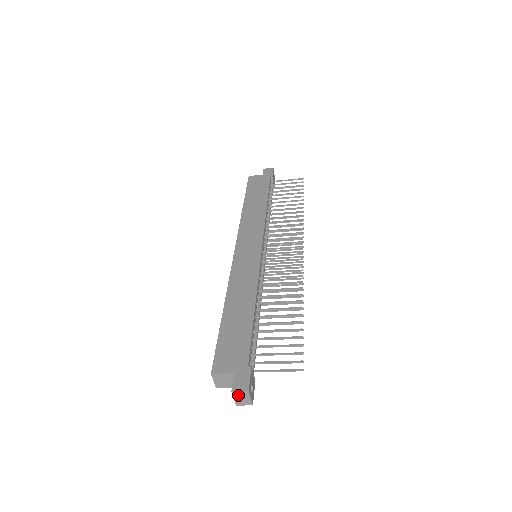
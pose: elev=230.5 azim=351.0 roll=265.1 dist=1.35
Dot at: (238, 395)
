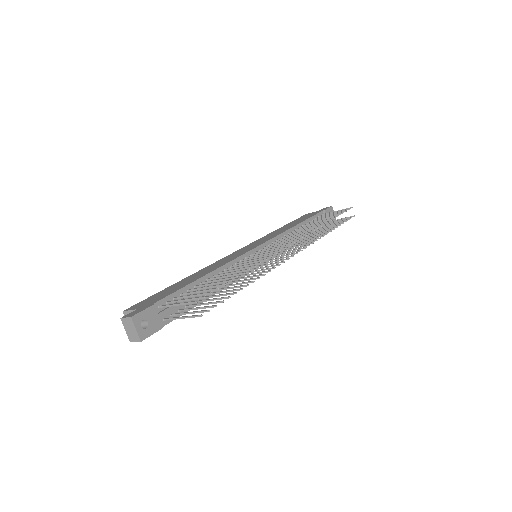
Dot at: (126, 325)
